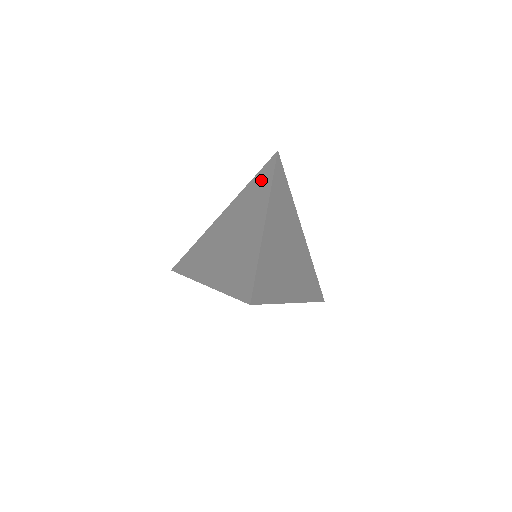
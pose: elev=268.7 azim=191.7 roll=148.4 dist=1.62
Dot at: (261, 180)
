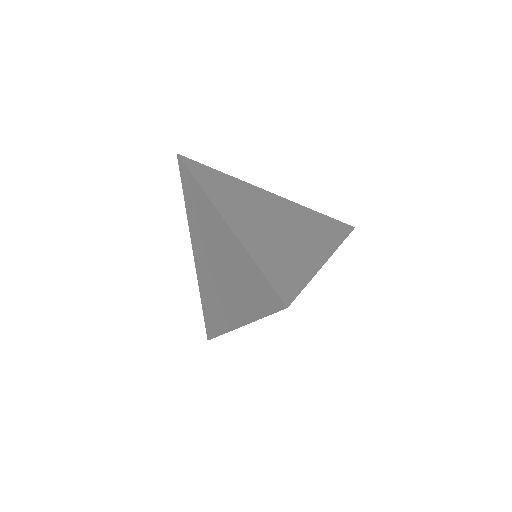
Dot at: (190, 192)
